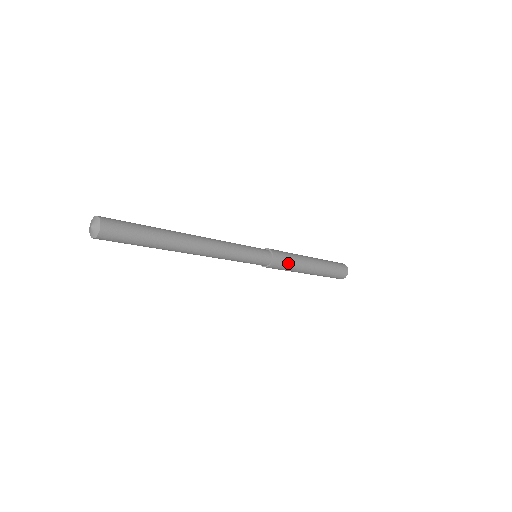
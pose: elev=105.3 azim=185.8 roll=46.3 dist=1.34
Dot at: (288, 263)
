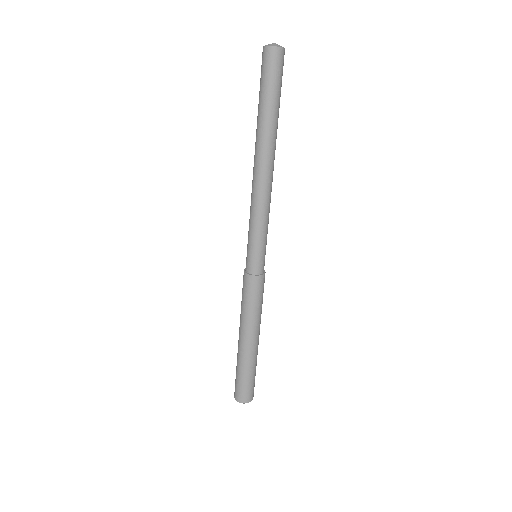
Dot at: occluded
